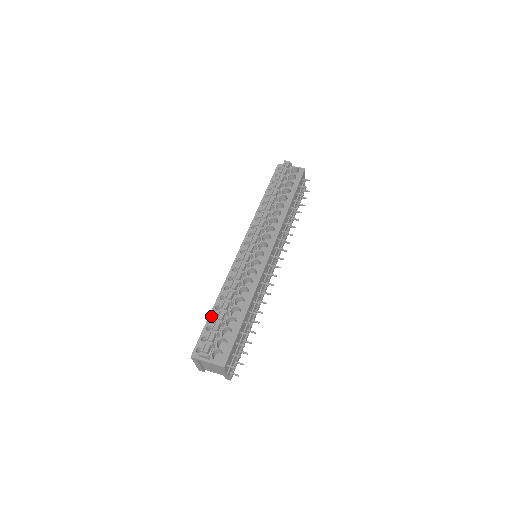
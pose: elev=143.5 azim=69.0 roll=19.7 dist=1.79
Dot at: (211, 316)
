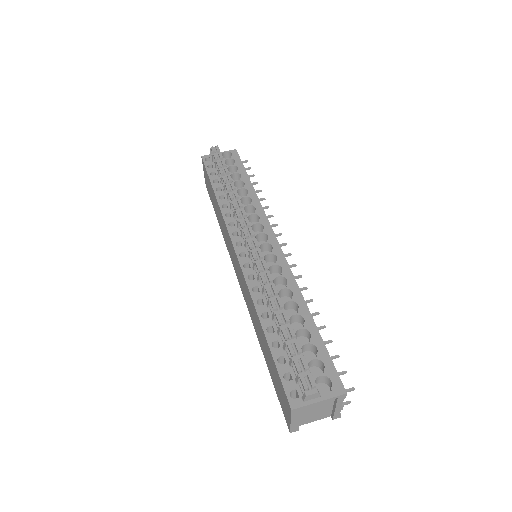
Dot at: (271, 344)
